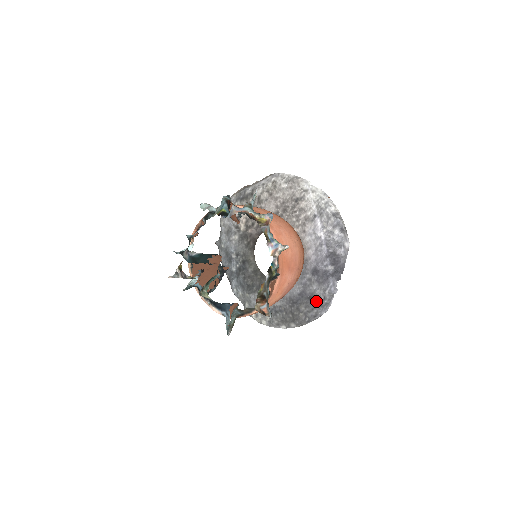
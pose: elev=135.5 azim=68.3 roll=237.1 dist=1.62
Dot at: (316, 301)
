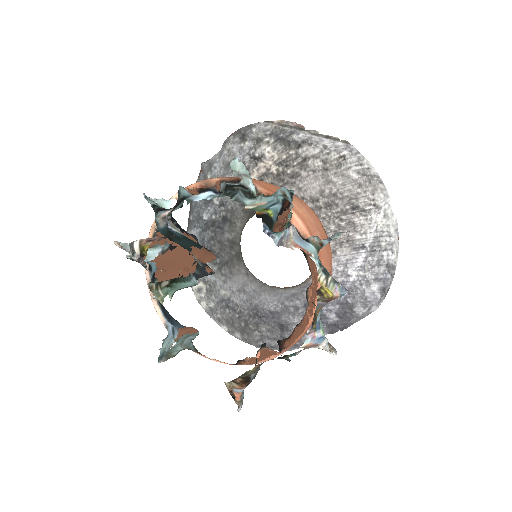
Dot at: (286, 335)
